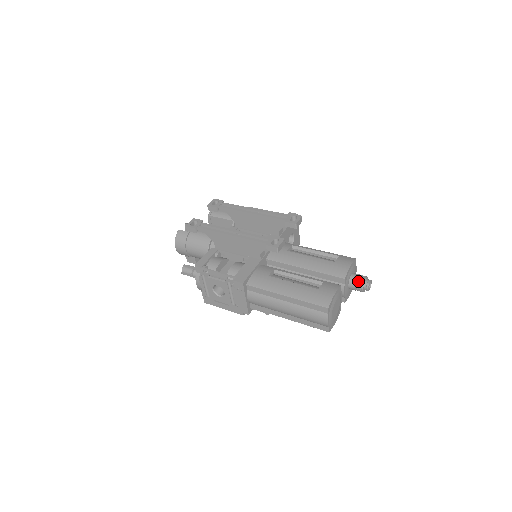
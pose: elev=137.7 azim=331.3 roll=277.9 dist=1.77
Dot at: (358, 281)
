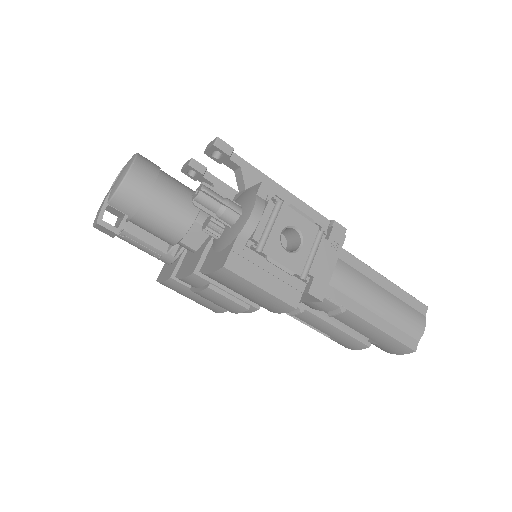
Dot at: occluded
